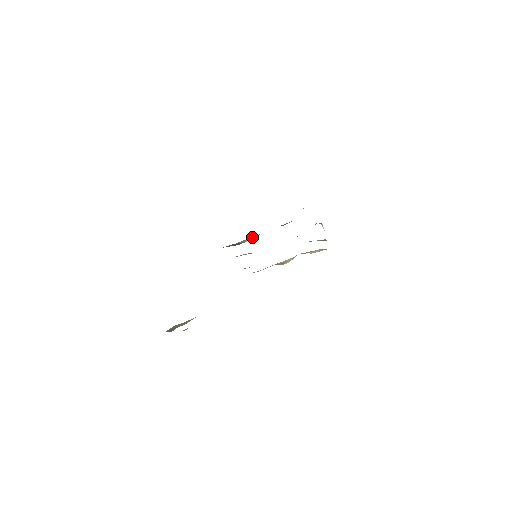
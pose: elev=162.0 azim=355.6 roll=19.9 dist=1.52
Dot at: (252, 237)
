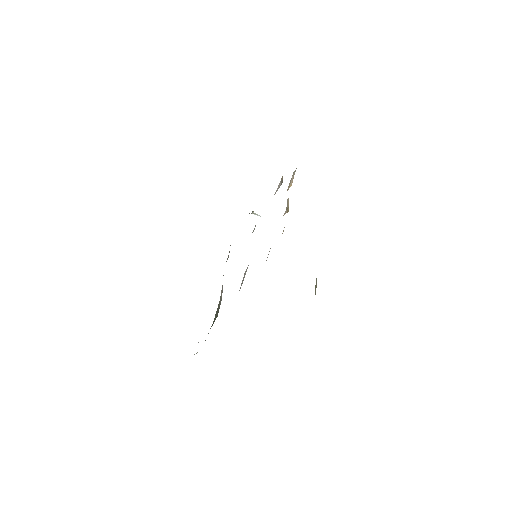
Dot at: (222, 287)
